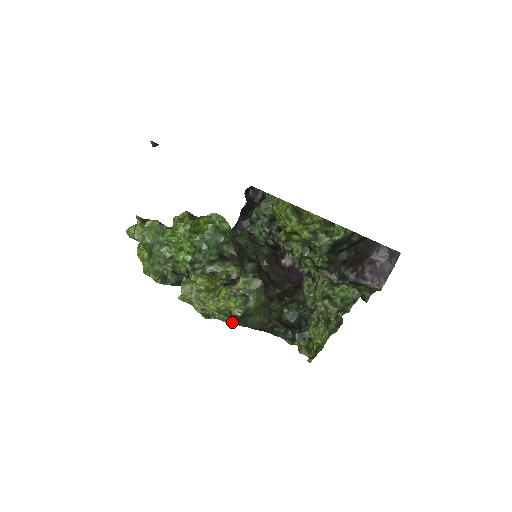
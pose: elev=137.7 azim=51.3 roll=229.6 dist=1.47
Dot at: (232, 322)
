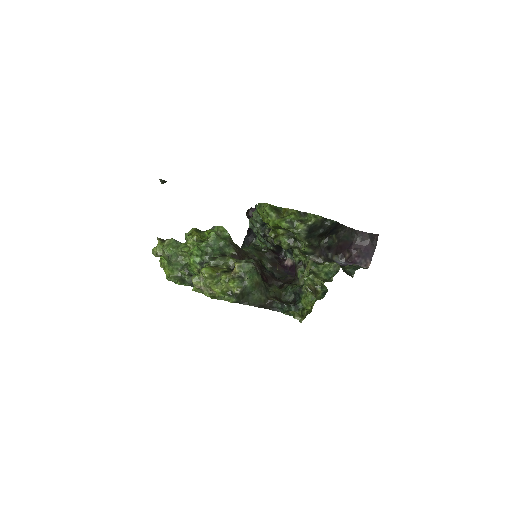
Dot at: (234, 300)
